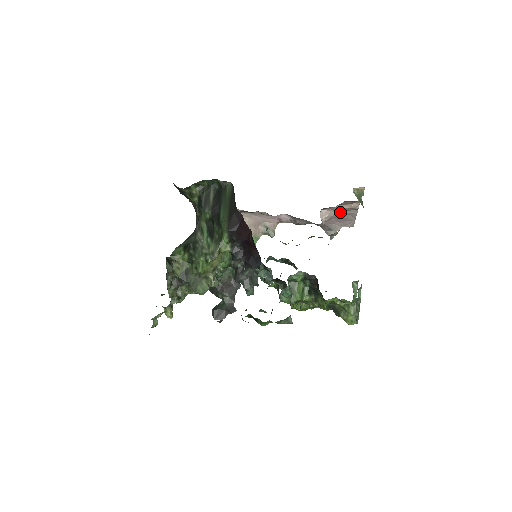
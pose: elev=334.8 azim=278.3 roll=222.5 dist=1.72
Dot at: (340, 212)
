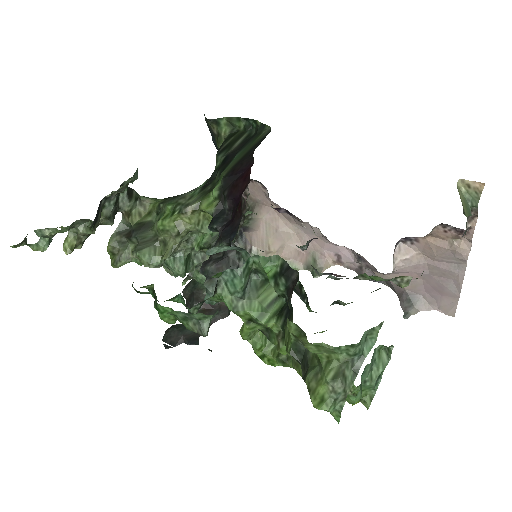
Dot at: (433, 261)
